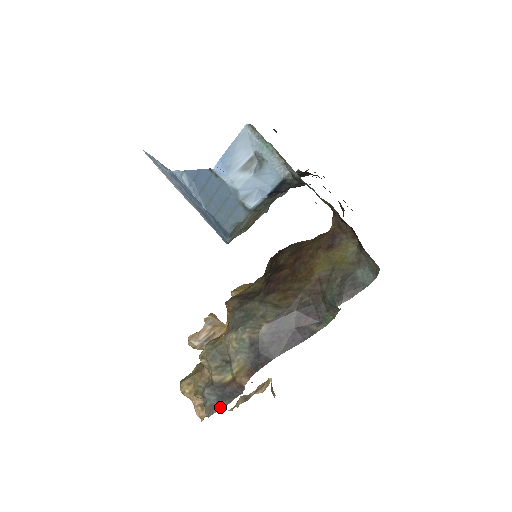
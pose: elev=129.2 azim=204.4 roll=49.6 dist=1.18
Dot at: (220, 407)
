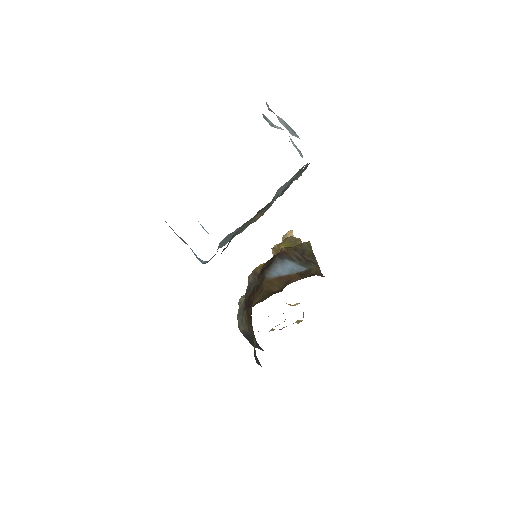
Dot at: (258, 331)
